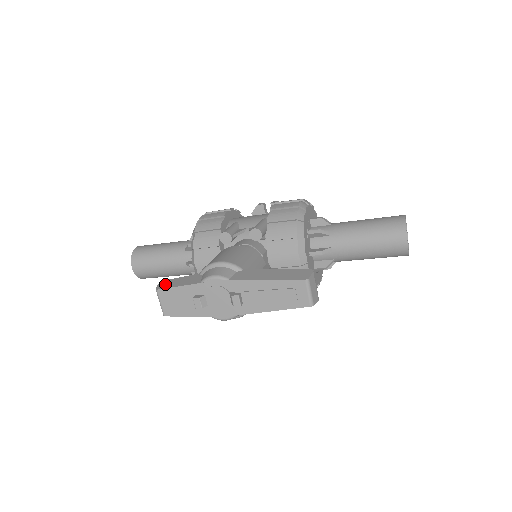
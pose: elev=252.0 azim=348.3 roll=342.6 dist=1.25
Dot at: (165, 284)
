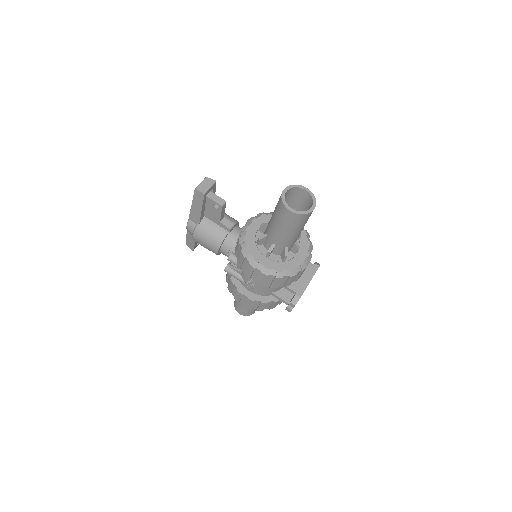
Dot at: occluded
